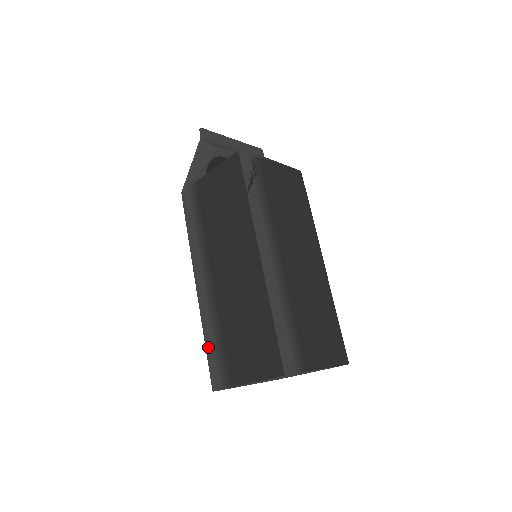
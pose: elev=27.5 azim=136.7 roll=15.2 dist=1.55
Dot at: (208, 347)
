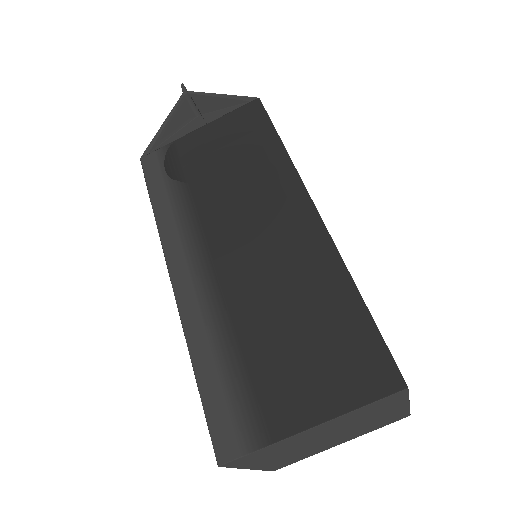
Dot at: (204, 379)
